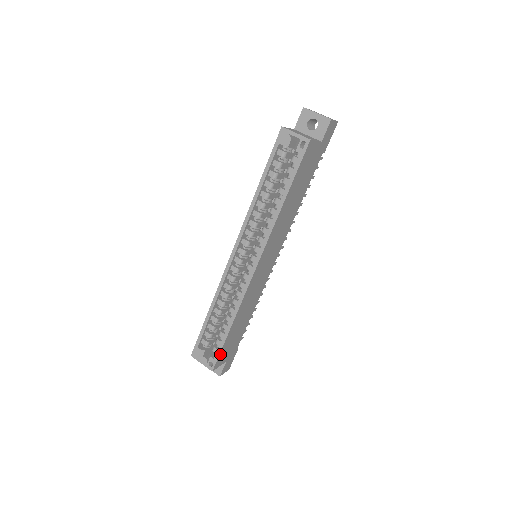
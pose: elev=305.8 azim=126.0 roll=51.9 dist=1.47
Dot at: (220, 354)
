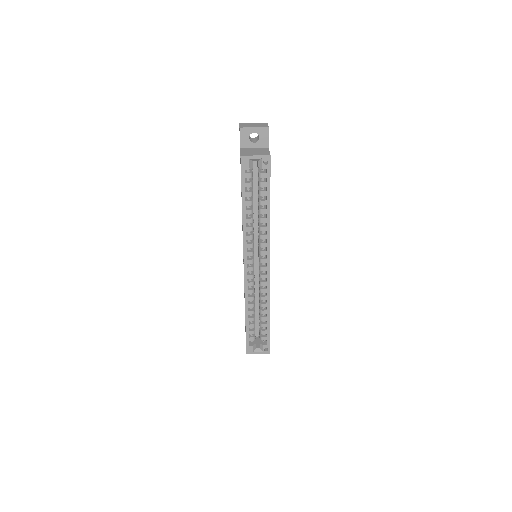
Dot at: (269, 339)
